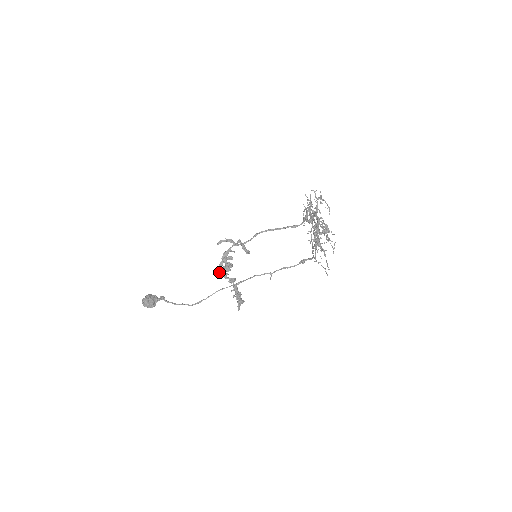
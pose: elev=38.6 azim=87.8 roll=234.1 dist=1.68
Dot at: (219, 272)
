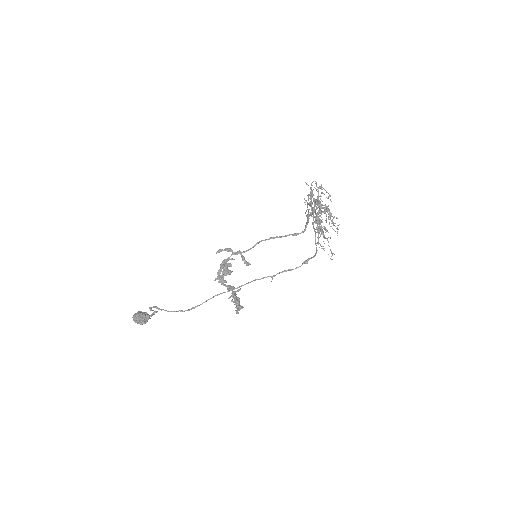
Dot at: (217, 278)
